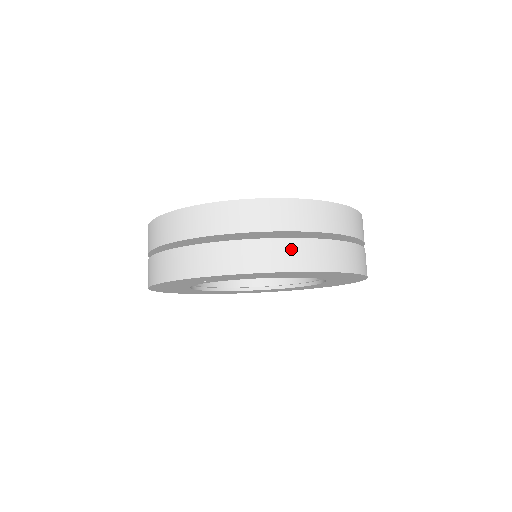
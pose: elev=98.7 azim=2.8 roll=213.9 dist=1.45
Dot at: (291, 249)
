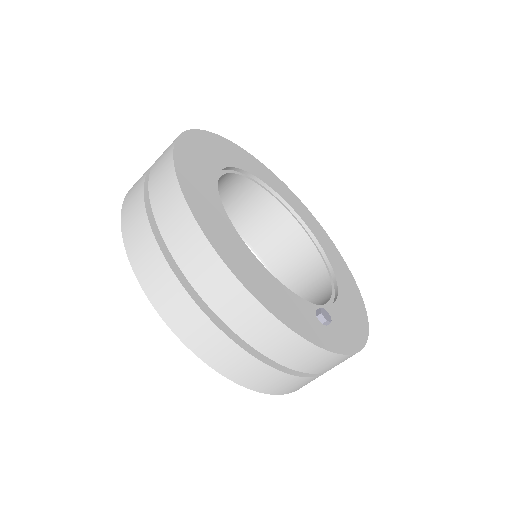
Dot at: occluded
